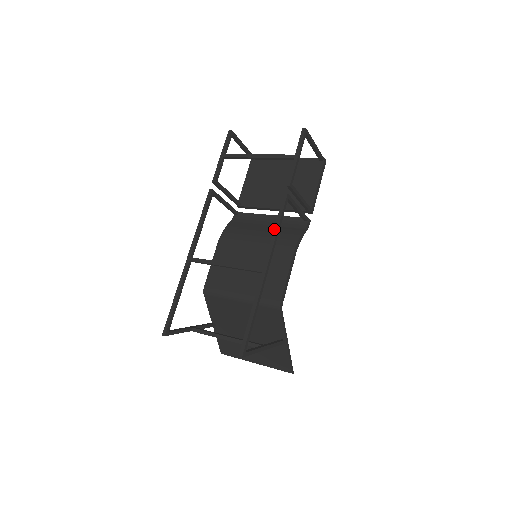
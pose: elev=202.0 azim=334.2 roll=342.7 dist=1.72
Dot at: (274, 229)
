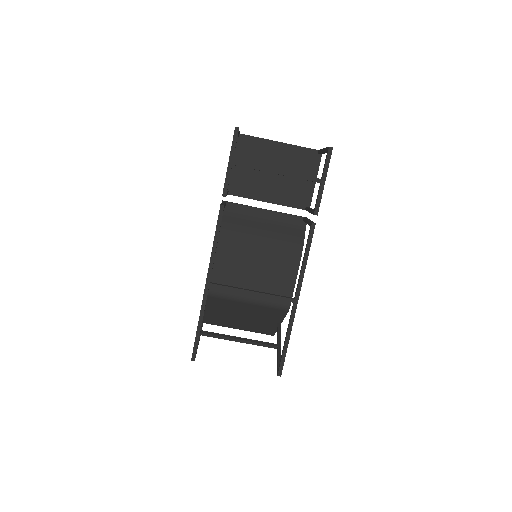
Dot at: (303, 261)
